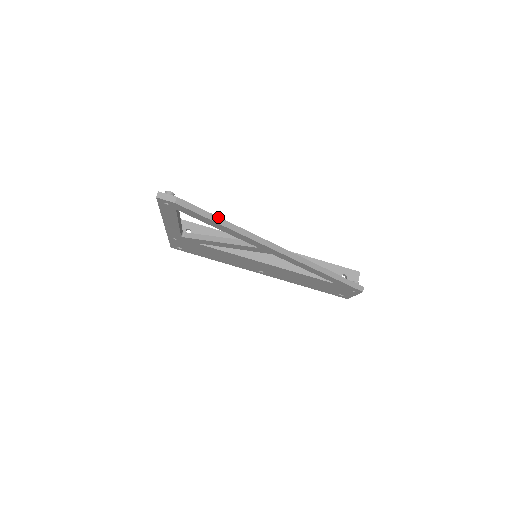
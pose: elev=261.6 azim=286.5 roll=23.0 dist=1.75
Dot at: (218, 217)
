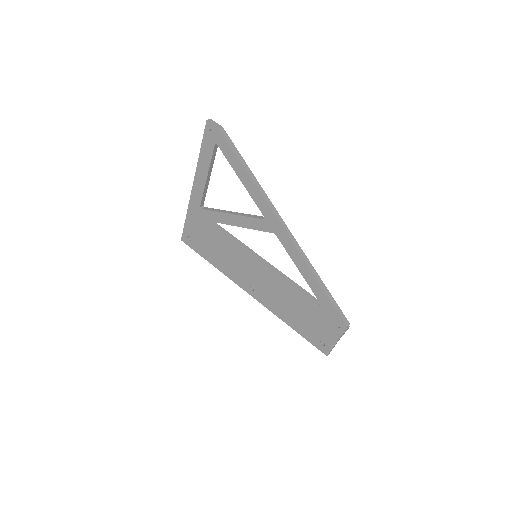
Dot at: occluded
